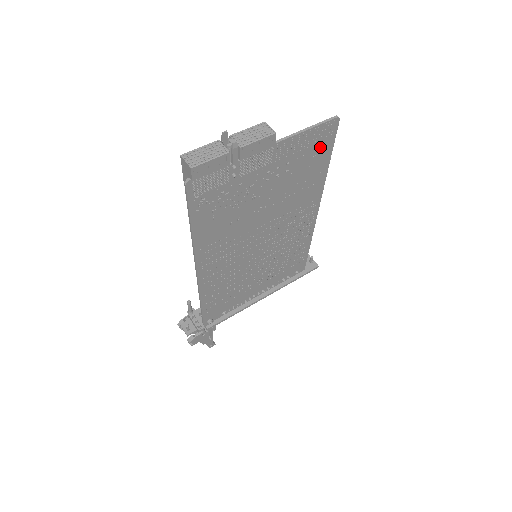
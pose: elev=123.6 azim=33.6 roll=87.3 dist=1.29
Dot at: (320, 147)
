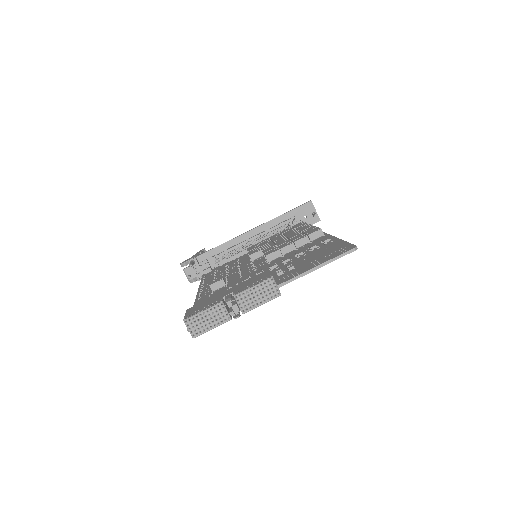
Dot at: occluded
